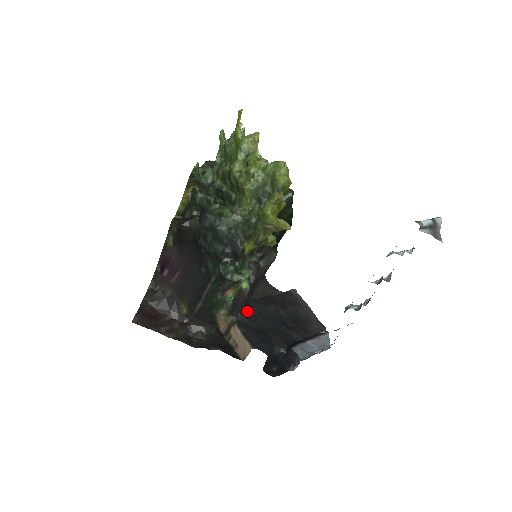
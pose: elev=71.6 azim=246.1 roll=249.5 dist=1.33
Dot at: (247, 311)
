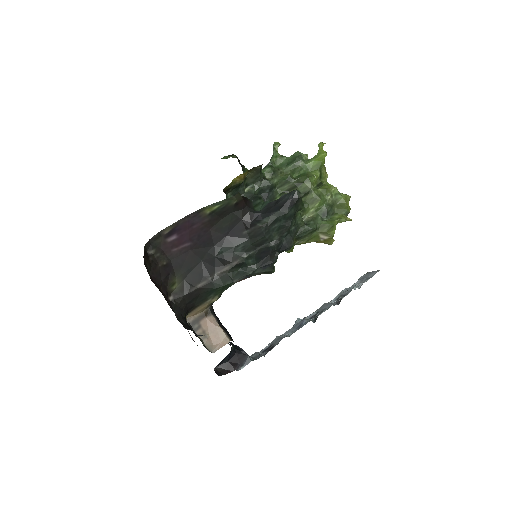
Dot at: occluded
